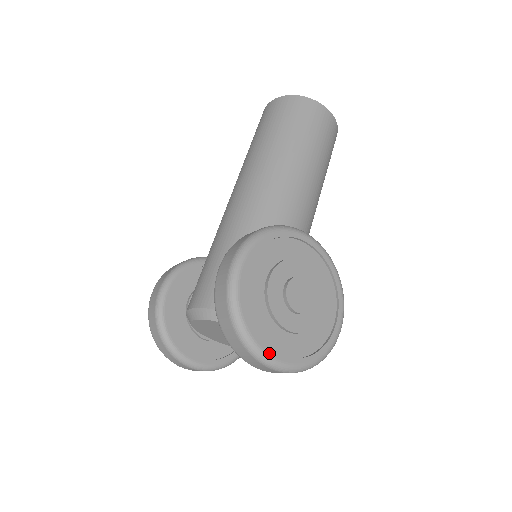
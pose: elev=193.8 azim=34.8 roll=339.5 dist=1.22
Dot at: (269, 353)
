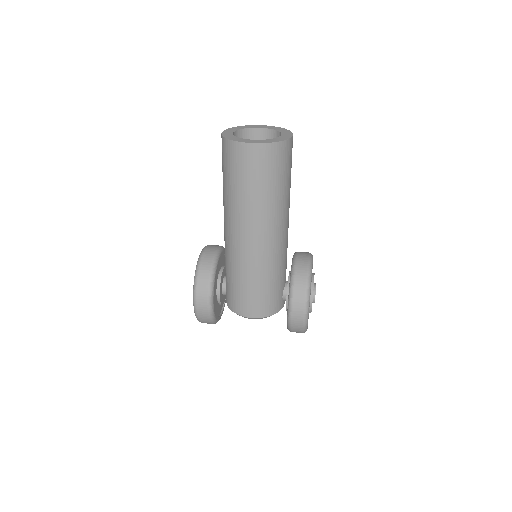
Dot at: occluded
